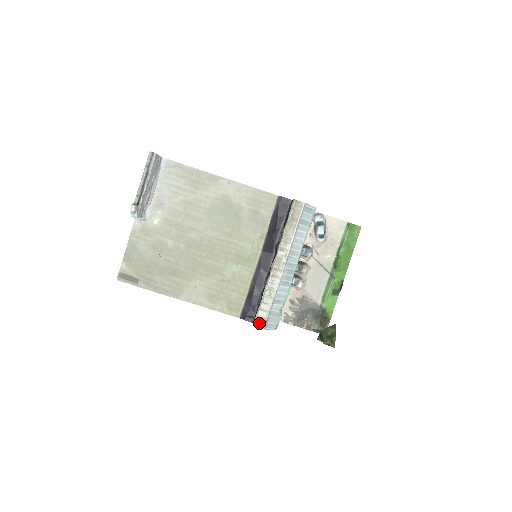
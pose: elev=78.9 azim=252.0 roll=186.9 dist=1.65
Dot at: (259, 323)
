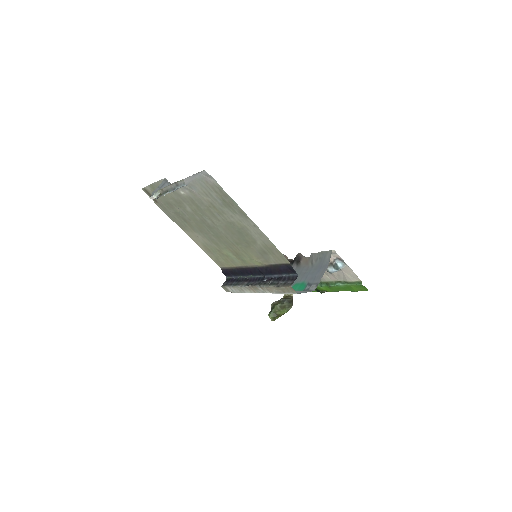
Dot at: (225, 289)
